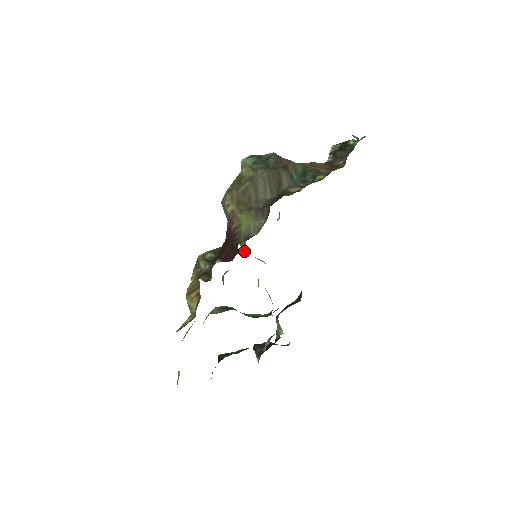
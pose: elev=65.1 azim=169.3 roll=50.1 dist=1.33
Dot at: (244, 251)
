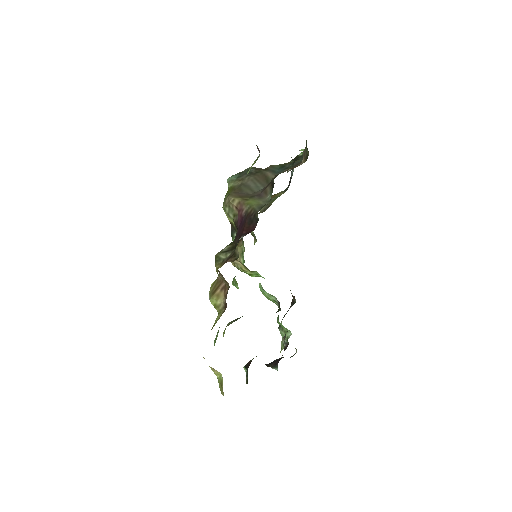
Dot at: (239, 267)
